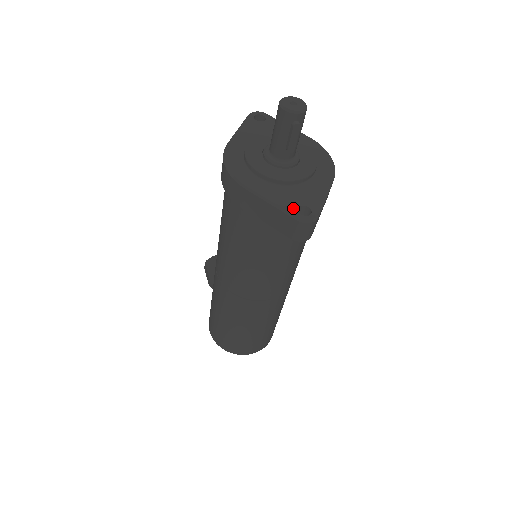
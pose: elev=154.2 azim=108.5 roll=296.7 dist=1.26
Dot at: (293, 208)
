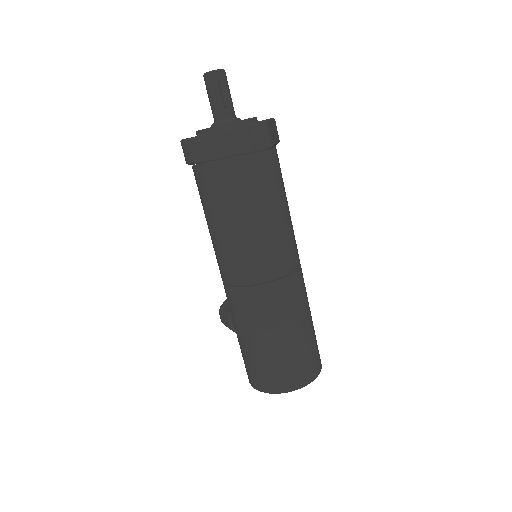
Dot at: (244, 125)
